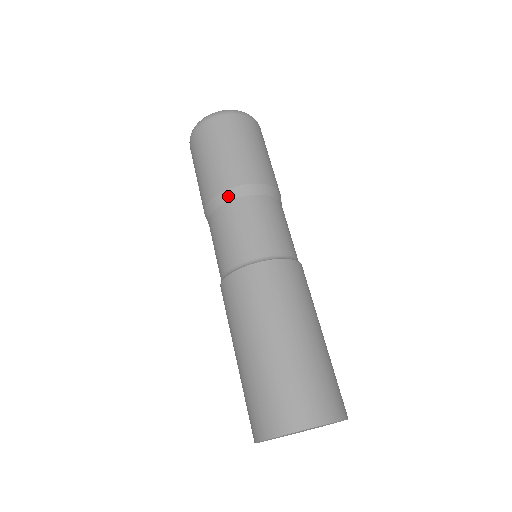
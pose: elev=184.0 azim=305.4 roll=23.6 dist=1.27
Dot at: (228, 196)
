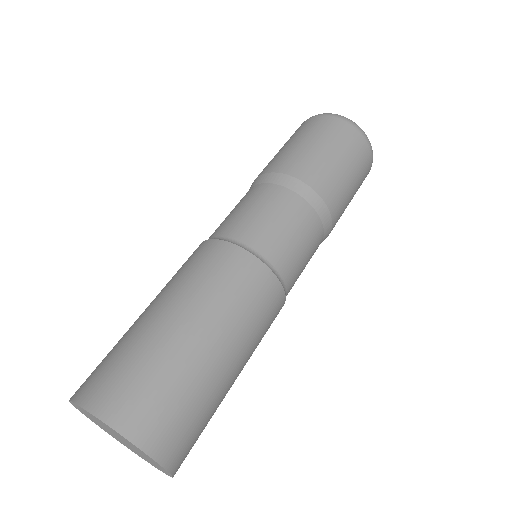
Dot at: (297, 187)
